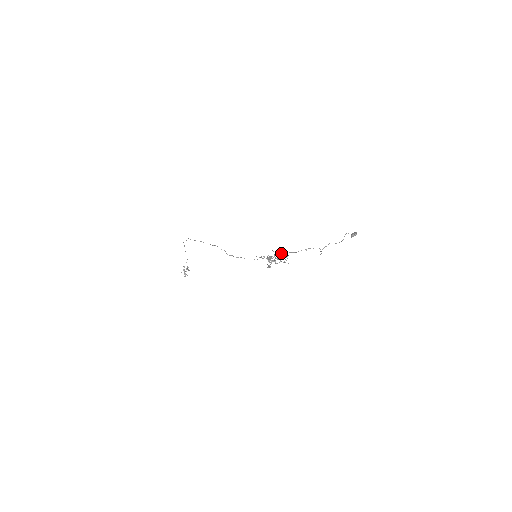
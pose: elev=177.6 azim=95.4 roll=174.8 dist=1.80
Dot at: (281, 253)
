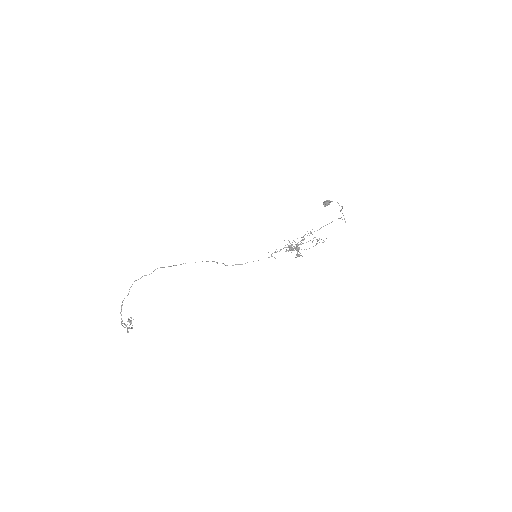
Dot at: occluded
